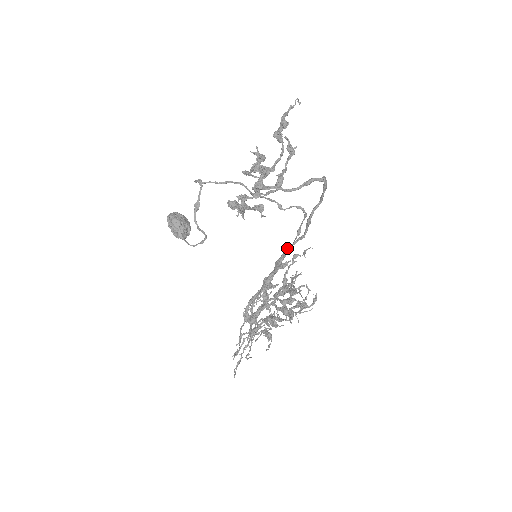
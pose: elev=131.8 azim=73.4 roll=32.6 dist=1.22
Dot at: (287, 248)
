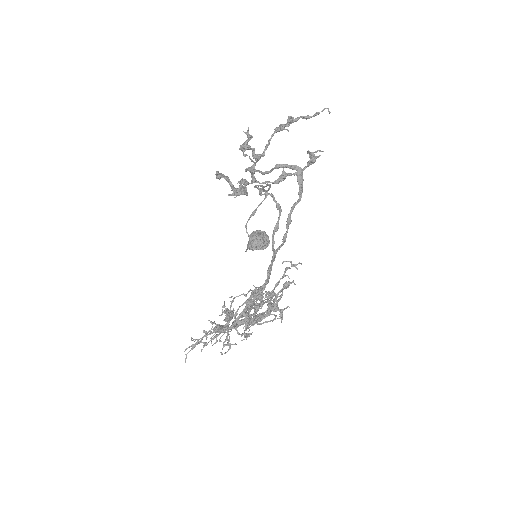
Dot at: (275, 252)
